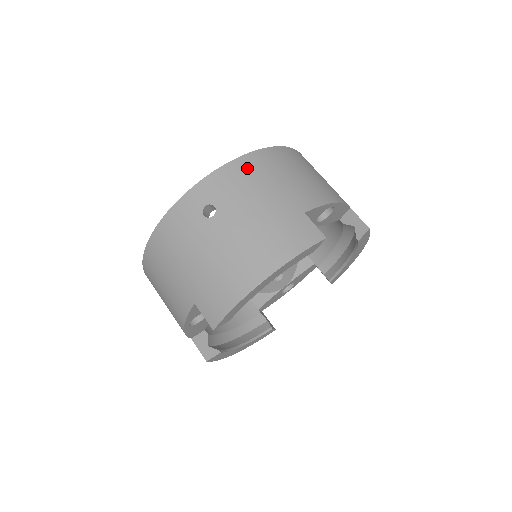
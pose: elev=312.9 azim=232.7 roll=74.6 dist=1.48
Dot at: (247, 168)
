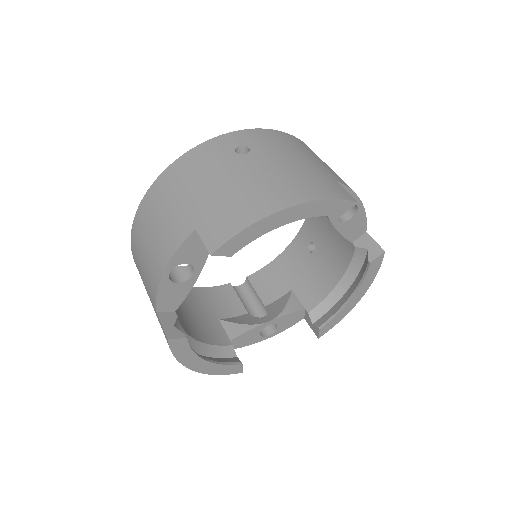
Dot at: (286, 138)
